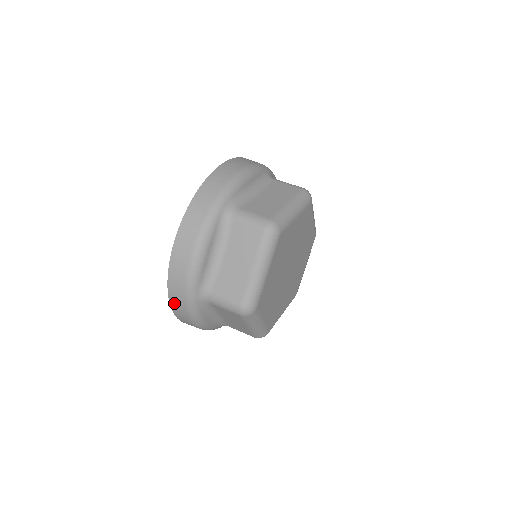
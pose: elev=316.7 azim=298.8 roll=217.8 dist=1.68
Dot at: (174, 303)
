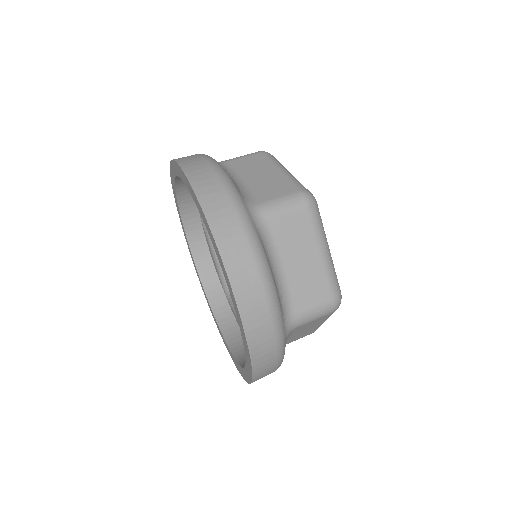
Dot at: (259, 365)
